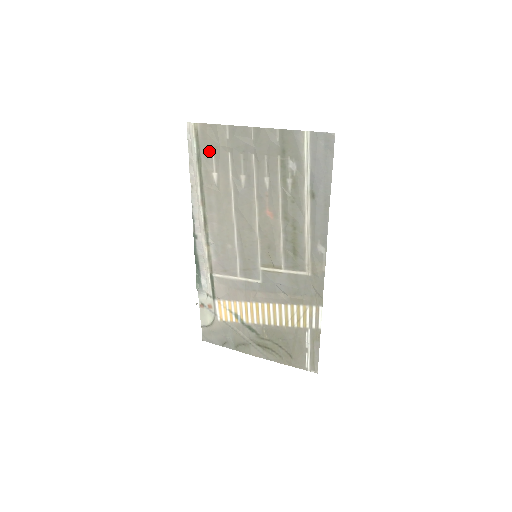
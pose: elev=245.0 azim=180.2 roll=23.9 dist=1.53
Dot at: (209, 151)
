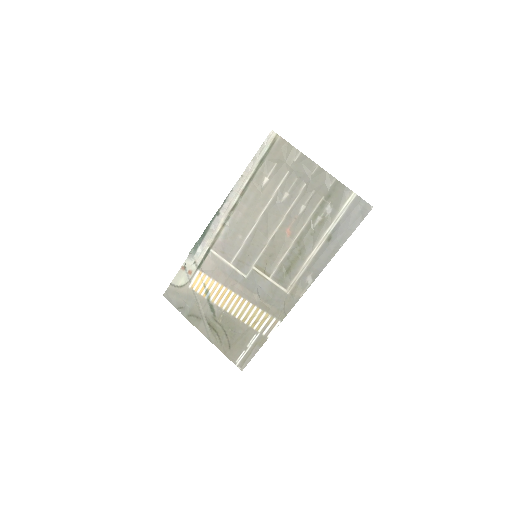
Dot at: (274, 160)
